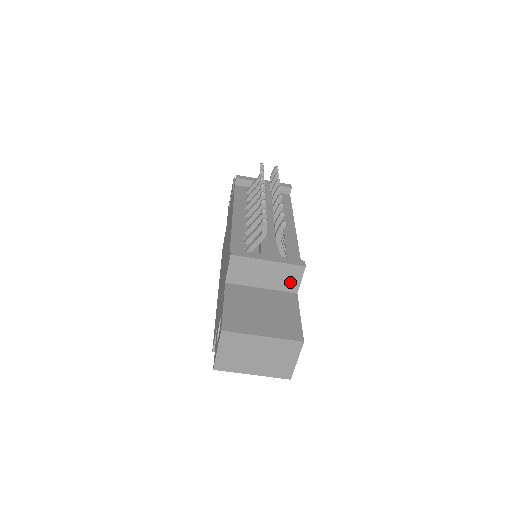
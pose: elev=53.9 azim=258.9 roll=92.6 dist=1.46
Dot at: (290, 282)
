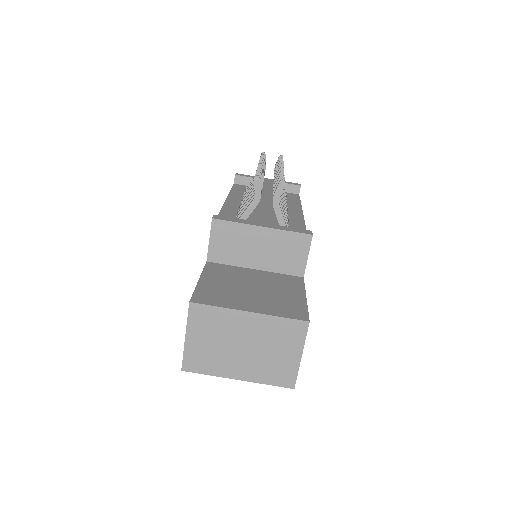
Dot at: (293, 259)
